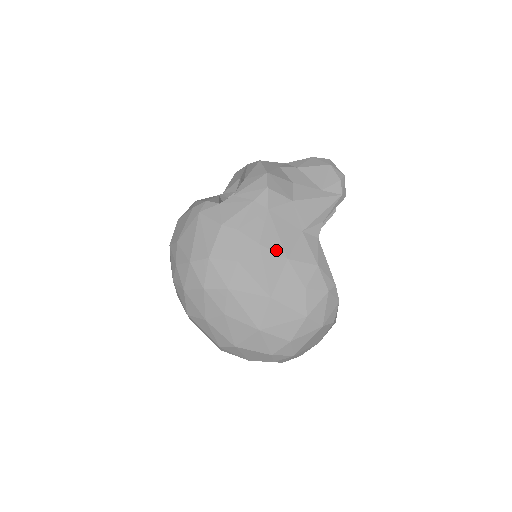
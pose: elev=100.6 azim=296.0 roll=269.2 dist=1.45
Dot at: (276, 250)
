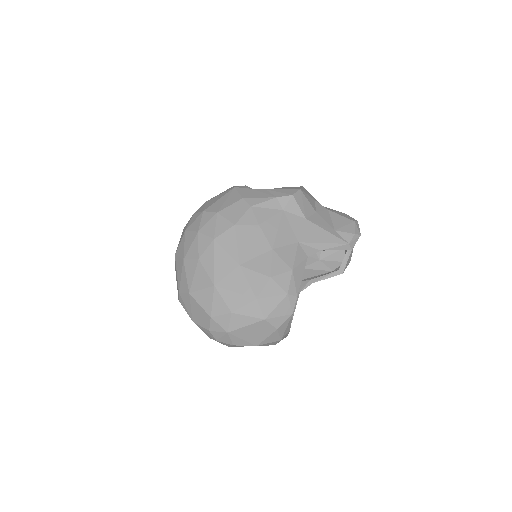
Dot at: (268, 237)
